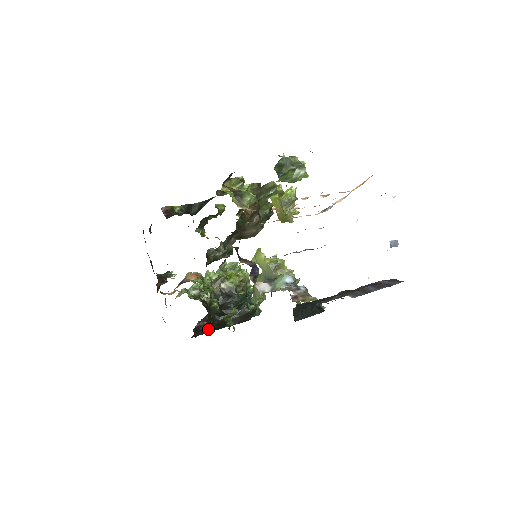
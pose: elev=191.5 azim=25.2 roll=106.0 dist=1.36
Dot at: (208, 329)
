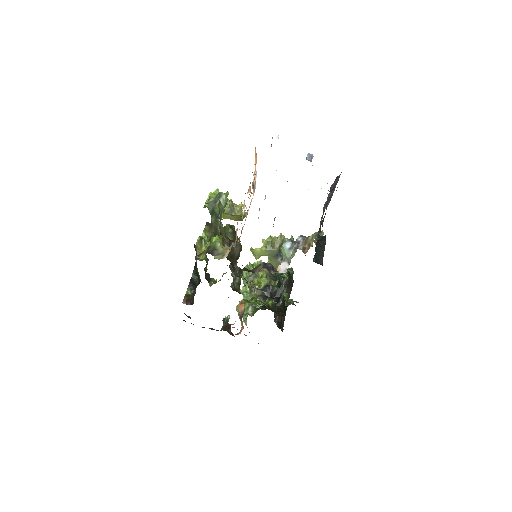
Dot at: occluded
